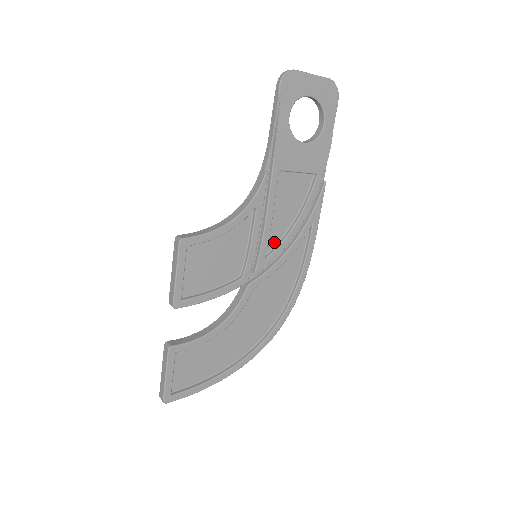
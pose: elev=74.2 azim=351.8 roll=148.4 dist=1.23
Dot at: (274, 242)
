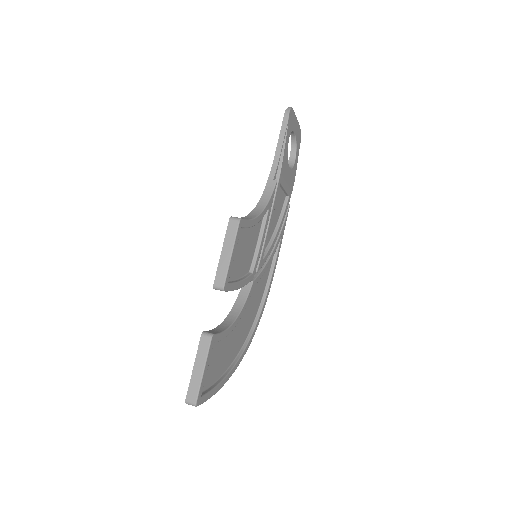
Dot at: occluded
